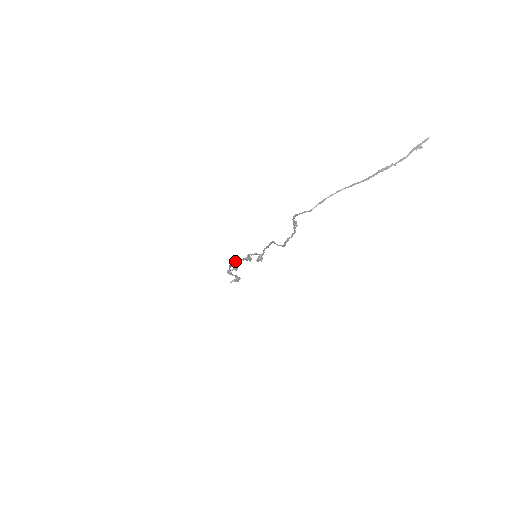
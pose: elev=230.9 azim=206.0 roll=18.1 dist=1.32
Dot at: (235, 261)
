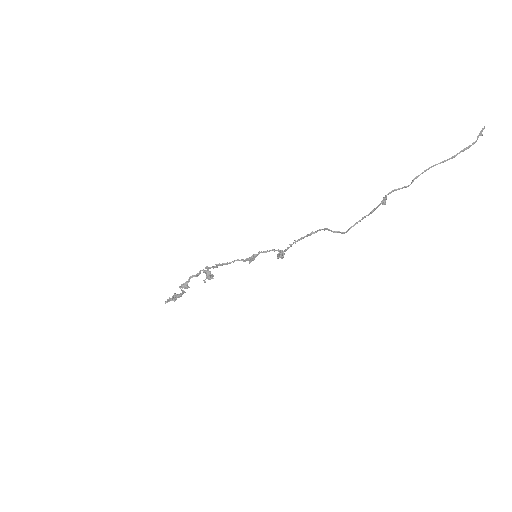
Dot at: occluded
